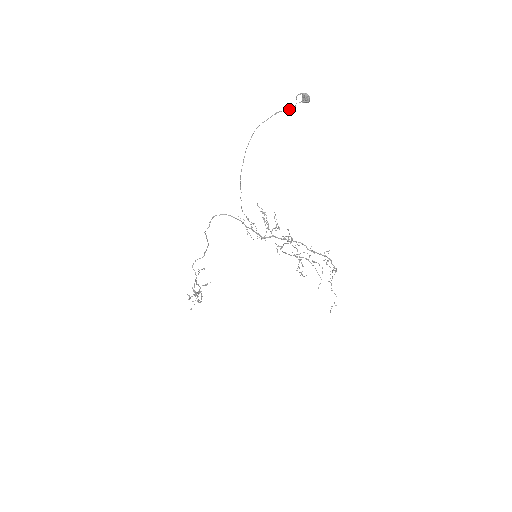
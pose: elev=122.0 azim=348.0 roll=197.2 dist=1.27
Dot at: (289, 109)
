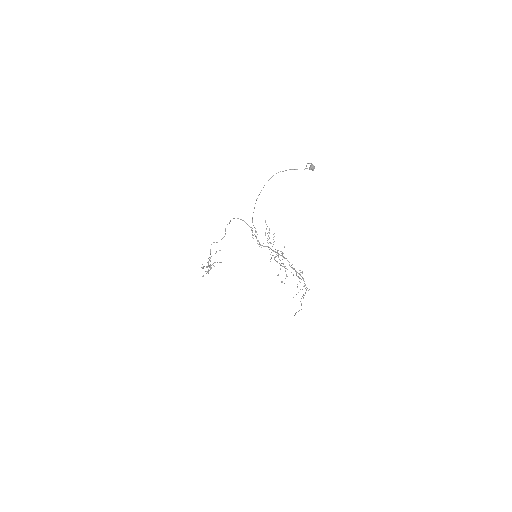
Dot at: occluded
